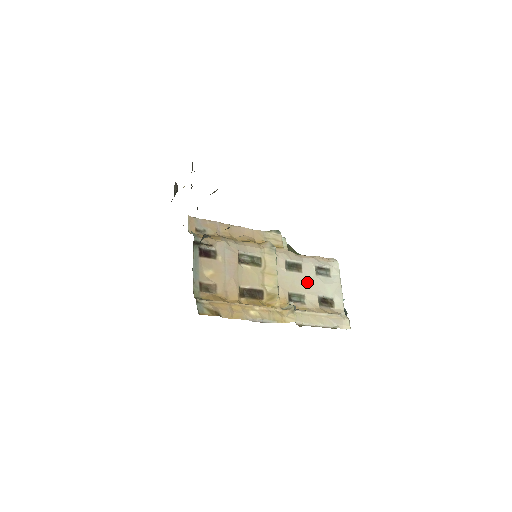
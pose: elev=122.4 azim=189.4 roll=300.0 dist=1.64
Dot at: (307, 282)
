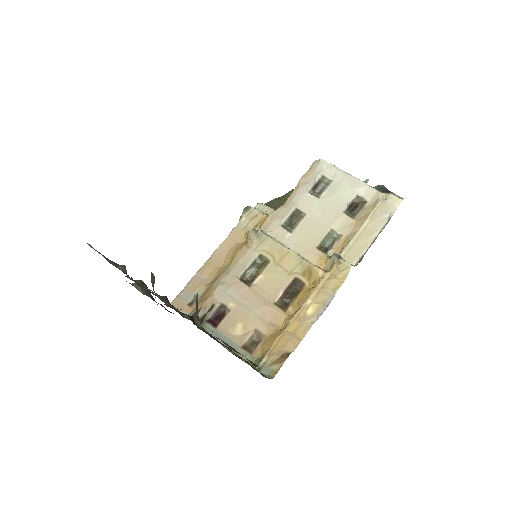
Dot at: (320, 216)
